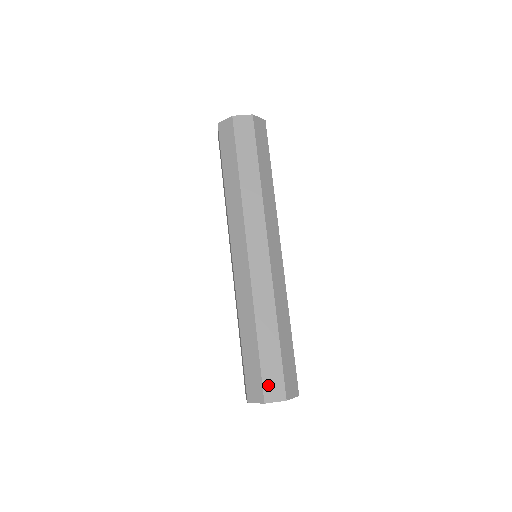
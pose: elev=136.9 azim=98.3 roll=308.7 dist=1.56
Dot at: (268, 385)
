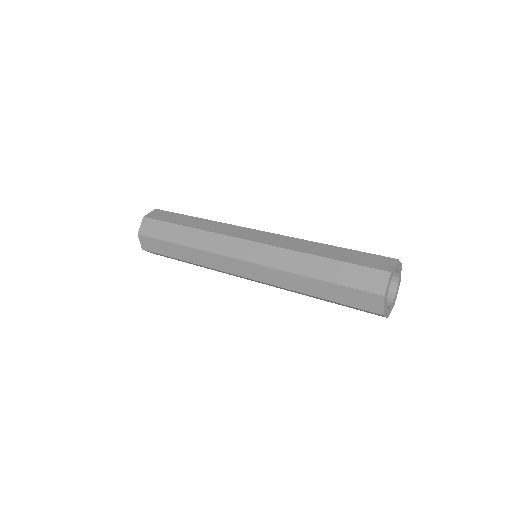
Dot at: (374, 265)
